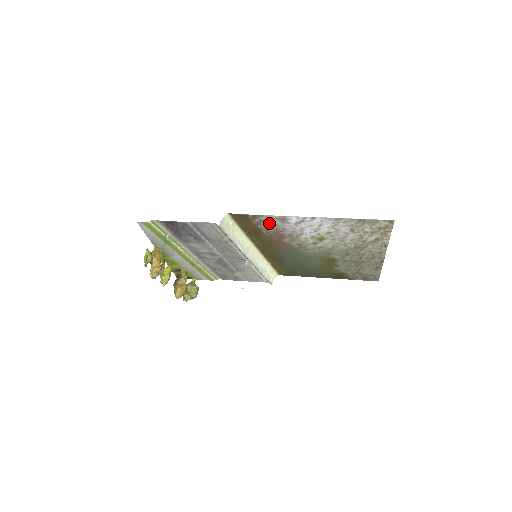
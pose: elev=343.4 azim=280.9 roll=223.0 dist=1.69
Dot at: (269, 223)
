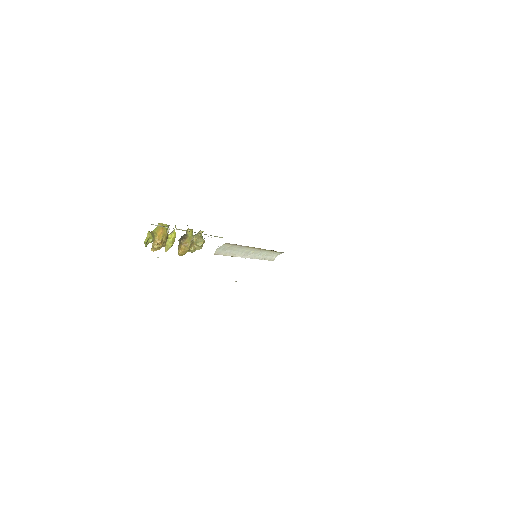
Dot at: occluded
